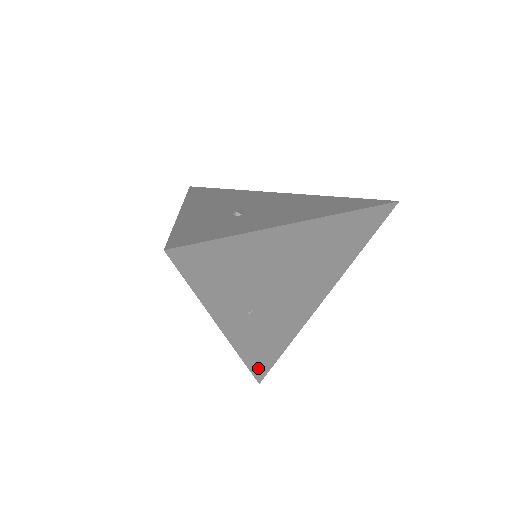
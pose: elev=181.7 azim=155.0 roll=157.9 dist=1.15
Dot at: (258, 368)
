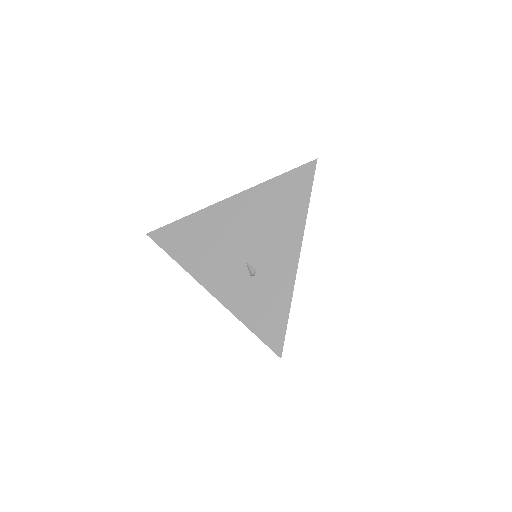
Dot at: occluded
